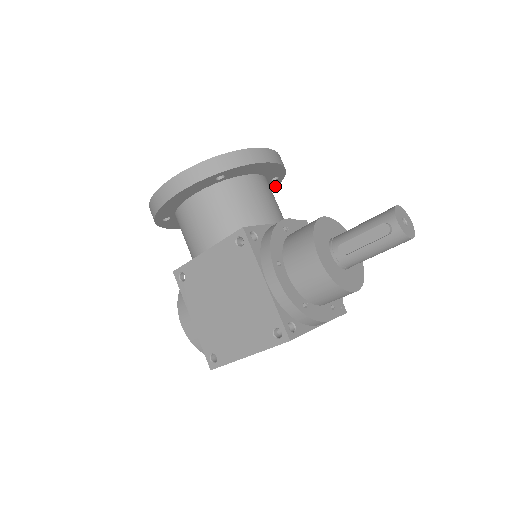
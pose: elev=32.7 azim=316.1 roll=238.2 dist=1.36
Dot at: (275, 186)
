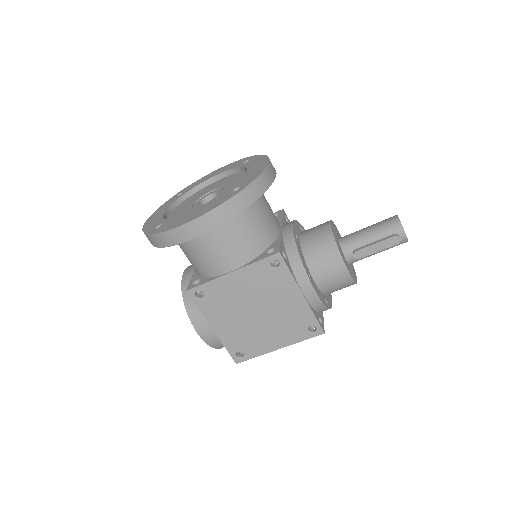
Dot at: occluded
